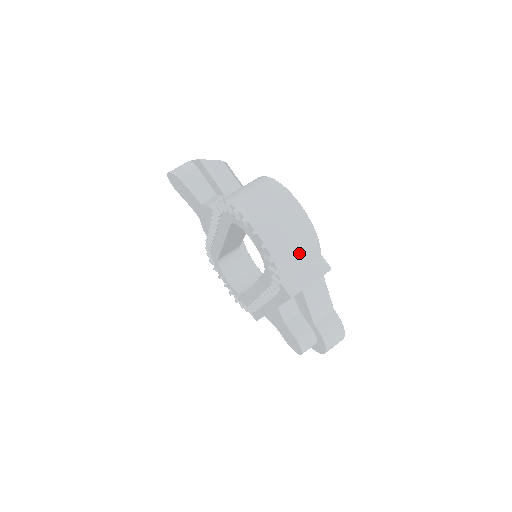
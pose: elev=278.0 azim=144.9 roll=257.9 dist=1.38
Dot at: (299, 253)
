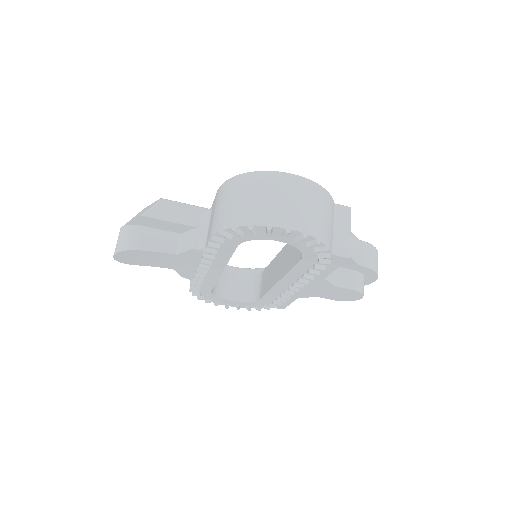
Dot at: (327, 216)
